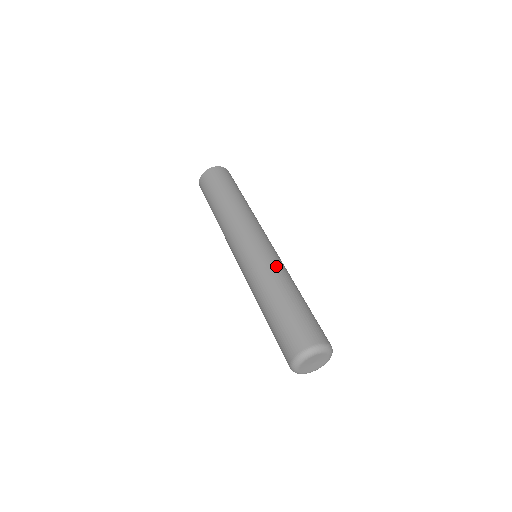
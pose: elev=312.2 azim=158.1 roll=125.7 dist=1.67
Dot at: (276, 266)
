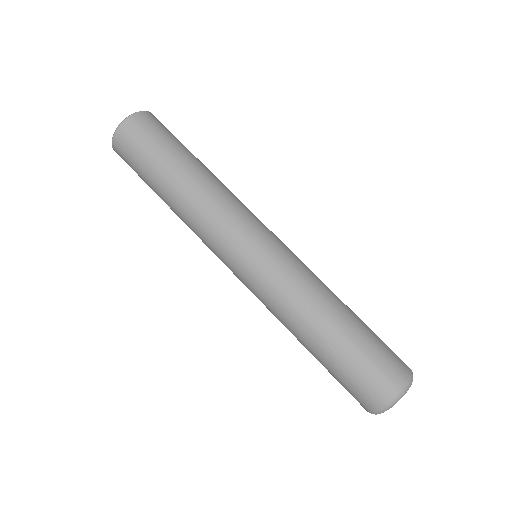
Dot at: (294, 286)
